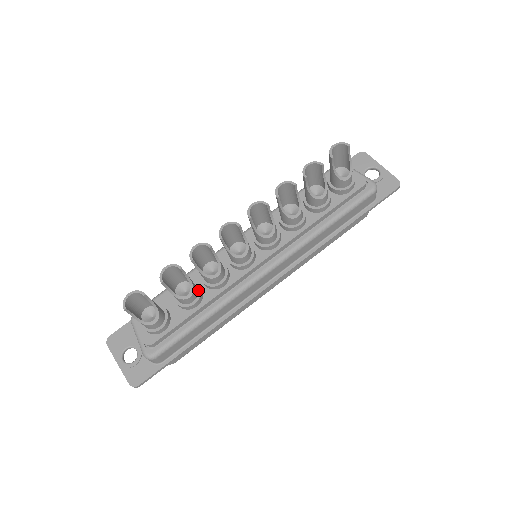
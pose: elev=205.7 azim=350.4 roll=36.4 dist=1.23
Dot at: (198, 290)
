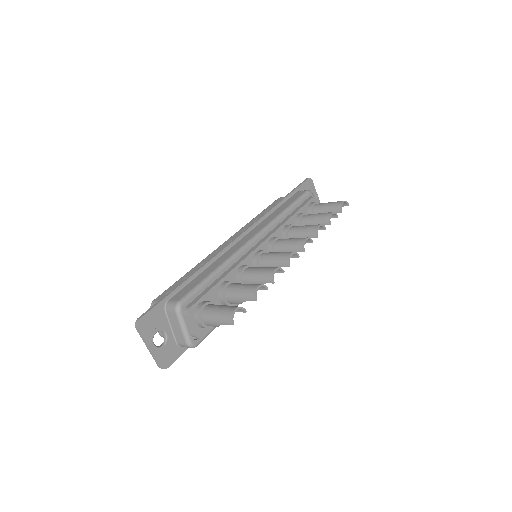
Dot at: occluded
